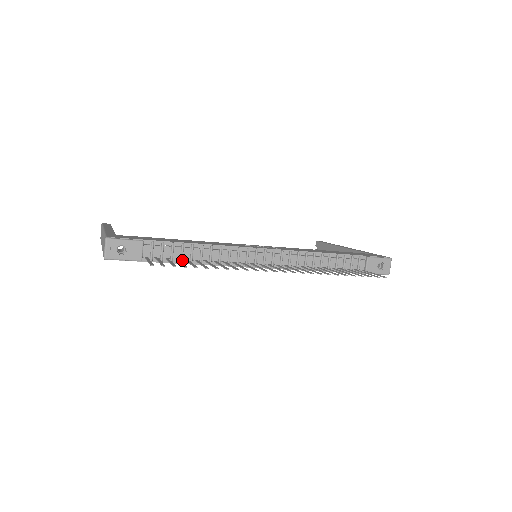
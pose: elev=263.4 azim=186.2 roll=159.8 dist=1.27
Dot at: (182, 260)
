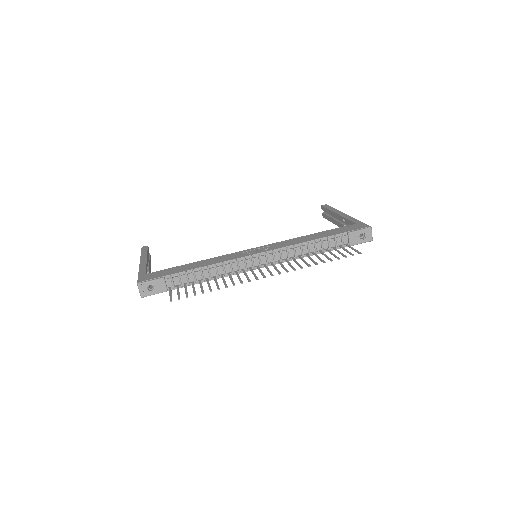
Dot at: (196, 282)
